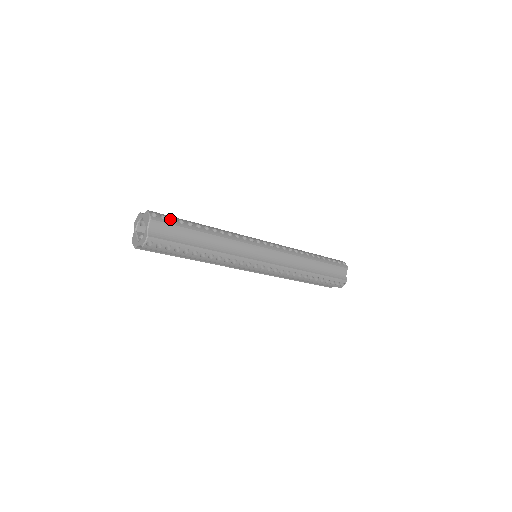
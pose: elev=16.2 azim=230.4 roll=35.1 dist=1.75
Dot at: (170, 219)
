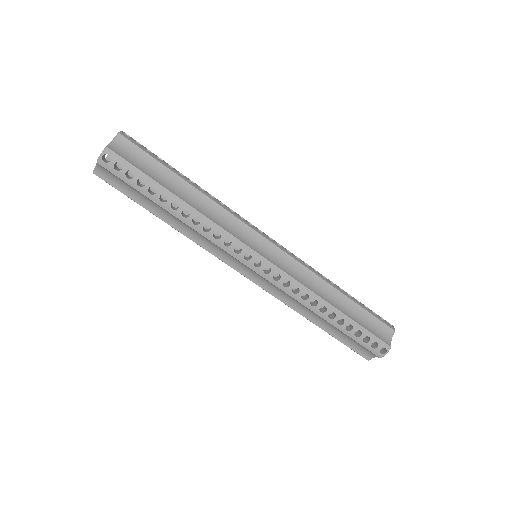
Dot at: occluded
